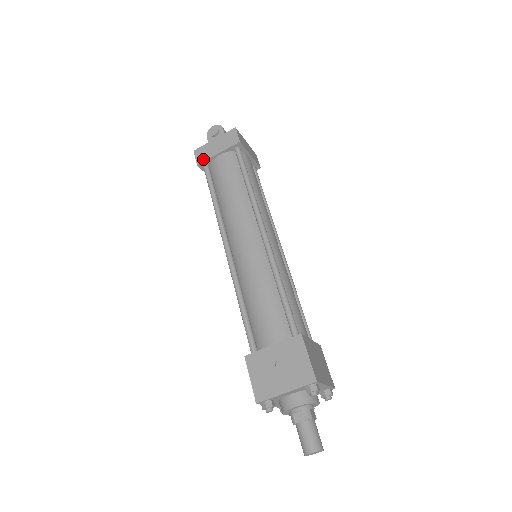
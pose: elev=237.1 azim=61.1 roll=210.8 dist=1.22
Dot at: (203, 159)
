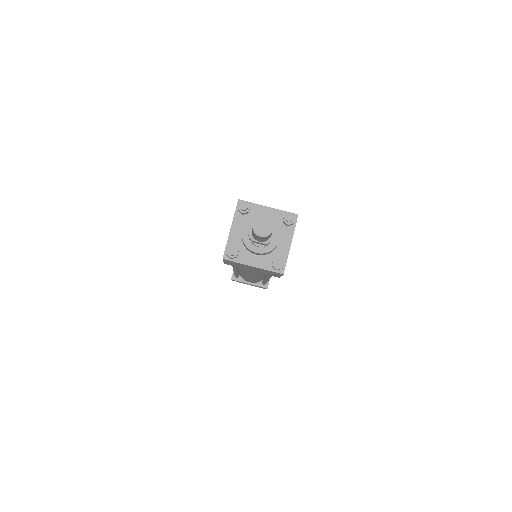
Dot at: occluded
